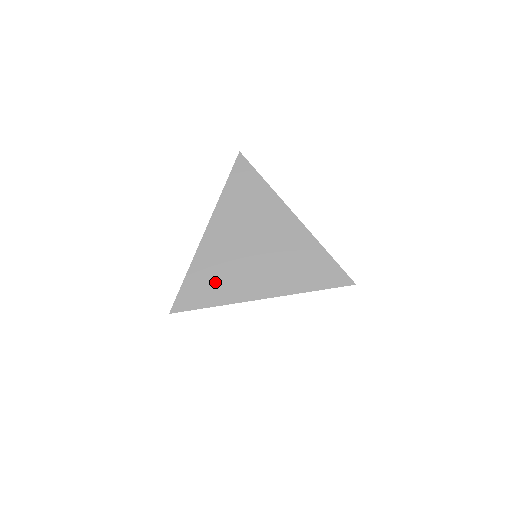
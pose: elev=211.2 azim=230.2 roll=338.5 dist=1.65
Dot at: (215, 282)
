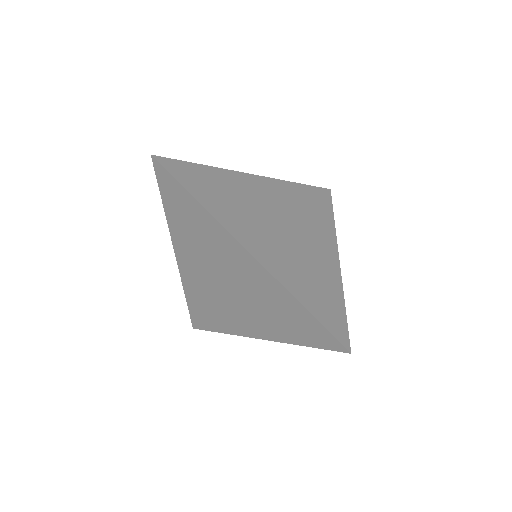
Dot at: (210, 311)
